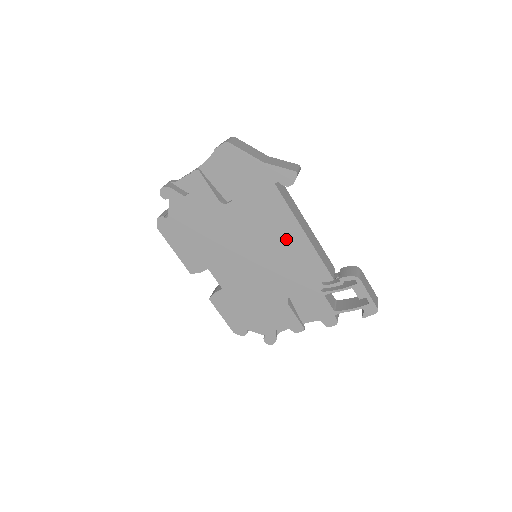
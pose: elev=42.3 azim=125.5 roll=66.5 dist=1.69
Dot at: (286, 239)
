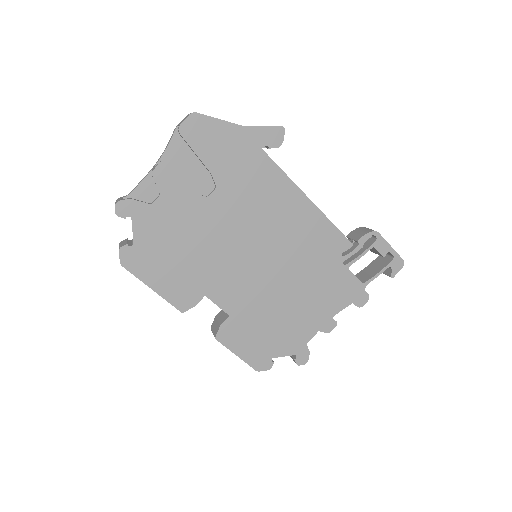
Dot at: (290, 215)
